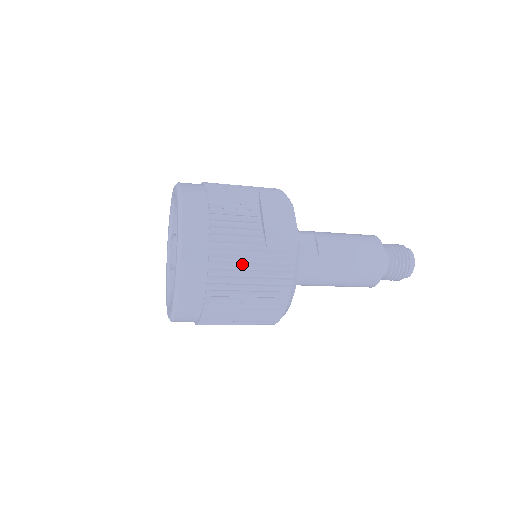
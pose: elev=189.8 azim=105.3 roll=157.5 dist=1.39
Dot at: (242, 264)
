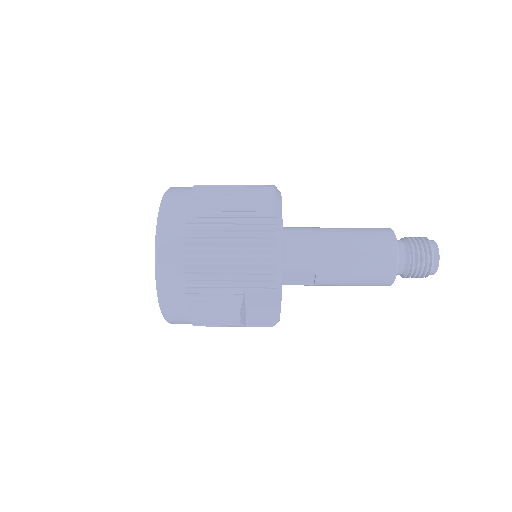
Dot at: occluded
